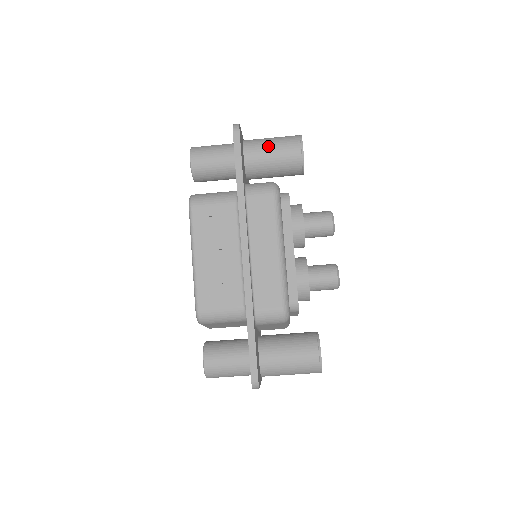
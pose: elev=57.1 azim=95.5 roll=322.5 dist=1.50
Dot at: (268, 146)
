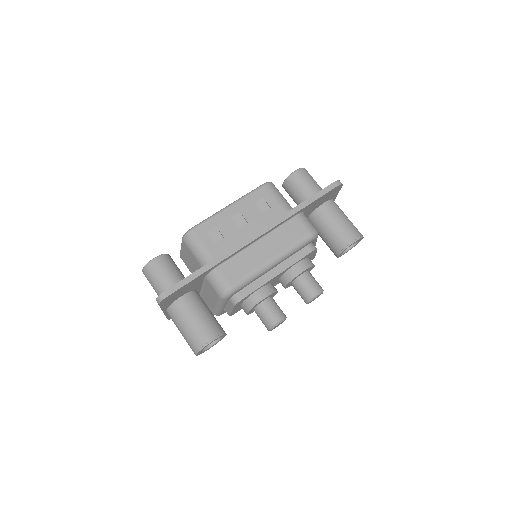
Dot at: (341, 217)
